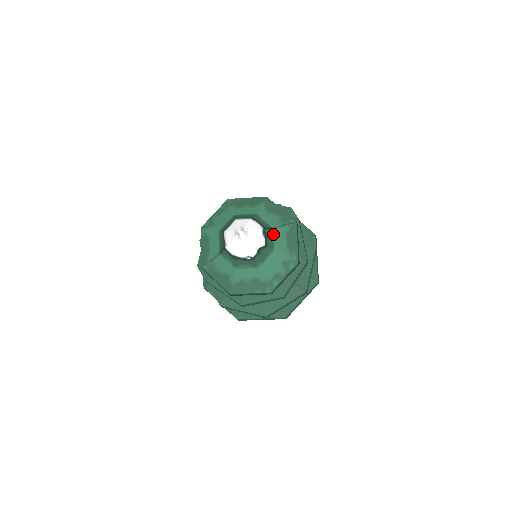
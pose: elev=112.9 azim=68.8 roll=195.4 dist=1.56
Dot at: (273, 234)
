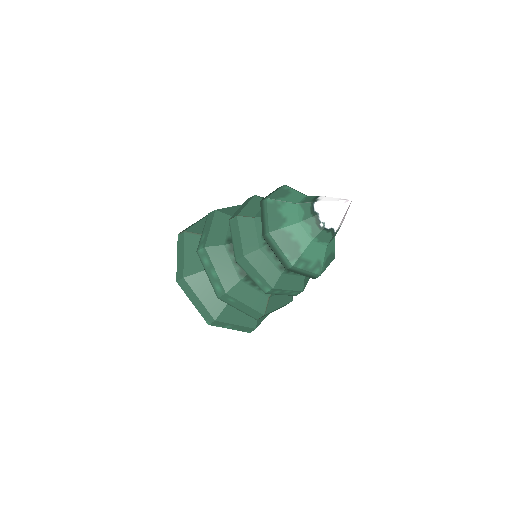
Dot at: (333, 239)
